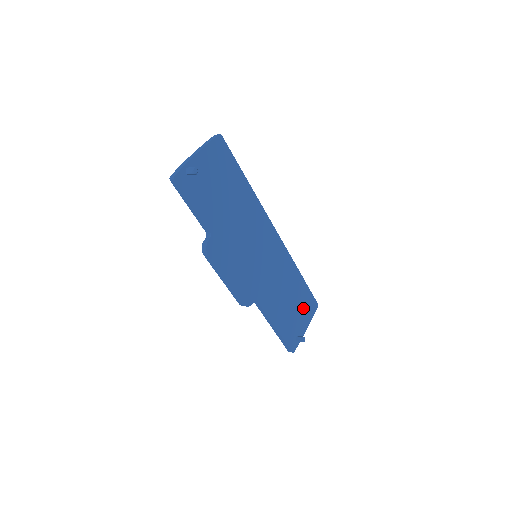
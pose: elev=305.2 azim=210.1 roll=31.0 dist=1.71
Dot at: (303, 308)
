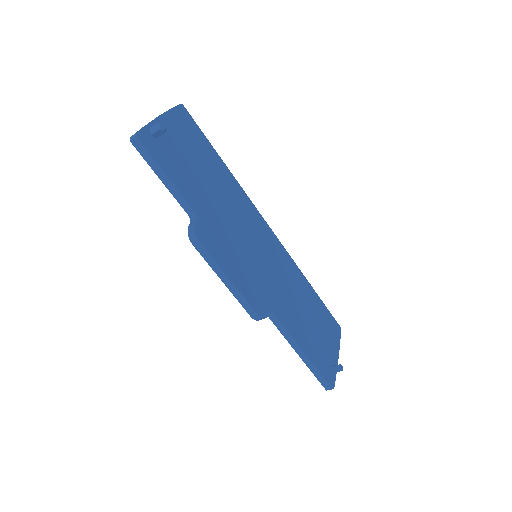
Dot at: (326, 330)
